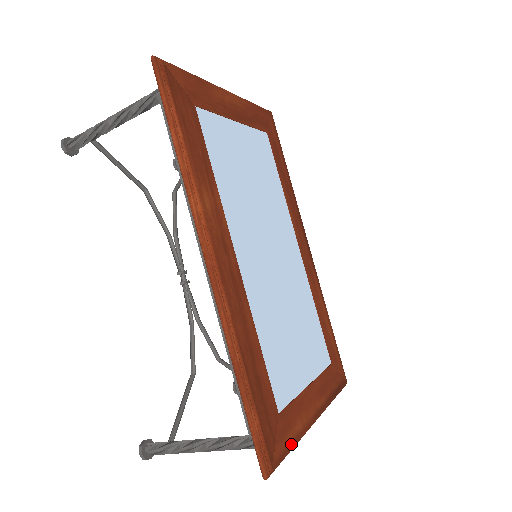
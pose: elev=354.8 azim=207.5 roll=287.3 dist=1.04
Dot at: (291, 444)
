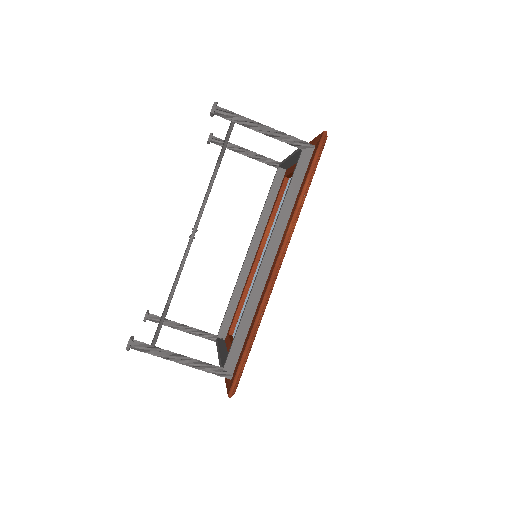
Dot at: occluded
